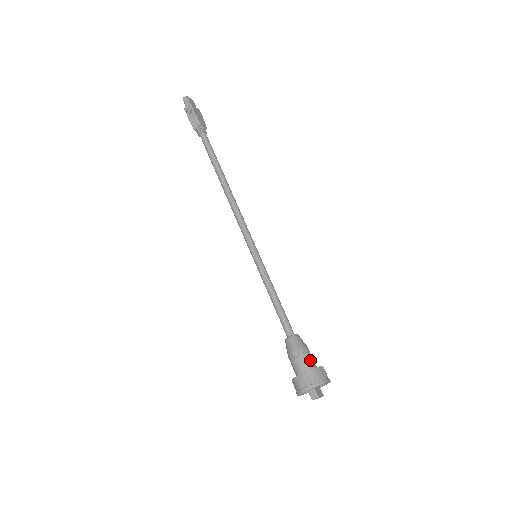
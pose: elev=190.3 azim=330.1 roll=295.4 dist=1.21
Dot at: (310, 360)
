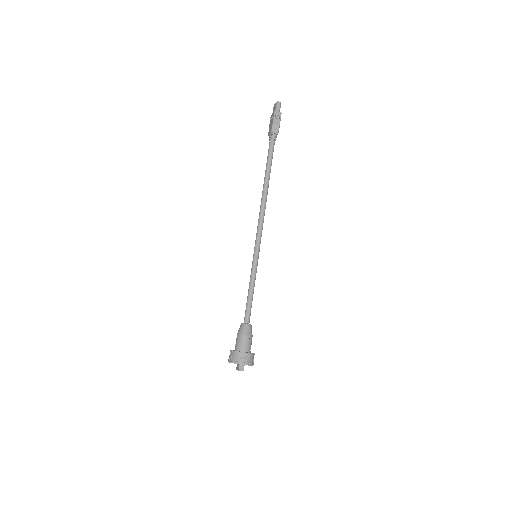
Dot at: occluded
